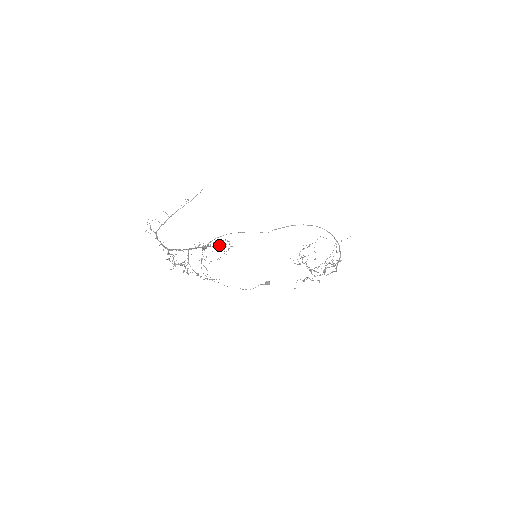
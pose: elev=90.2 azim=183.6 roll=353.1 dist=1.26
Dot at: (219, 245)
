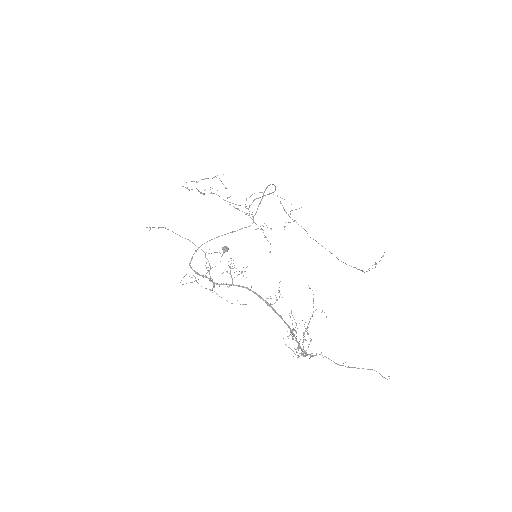
Dot at: occluded
